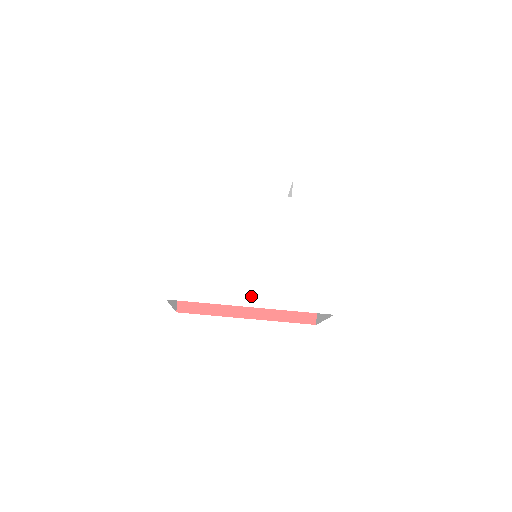
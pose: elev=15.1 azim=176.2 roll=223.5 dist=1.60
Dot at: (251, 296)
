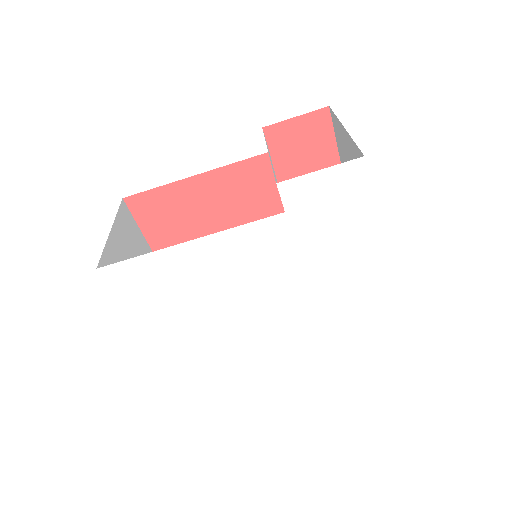
Dot at: (277, 351)
